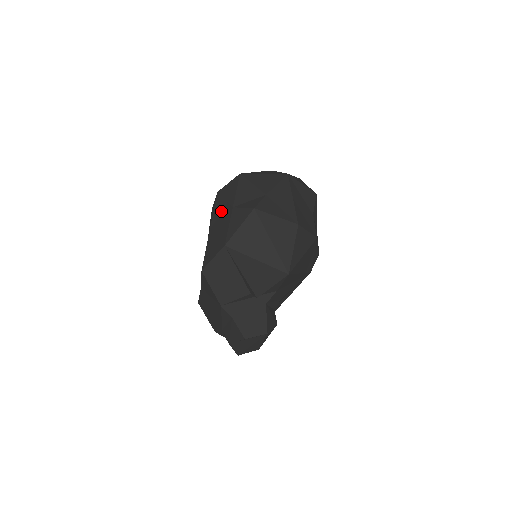
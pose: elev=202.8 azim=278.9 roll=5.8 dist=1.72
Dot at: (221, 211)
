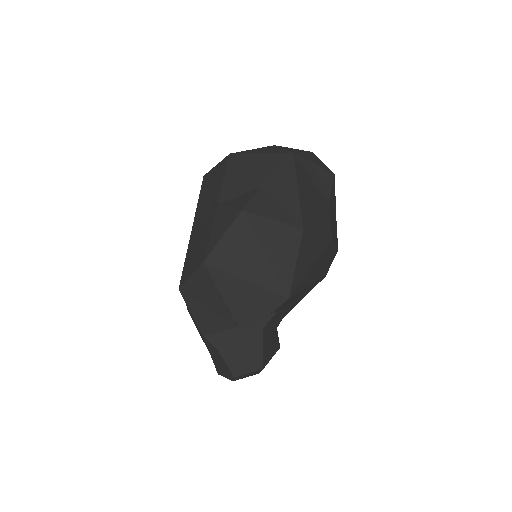
Dot at: (205, 207)
